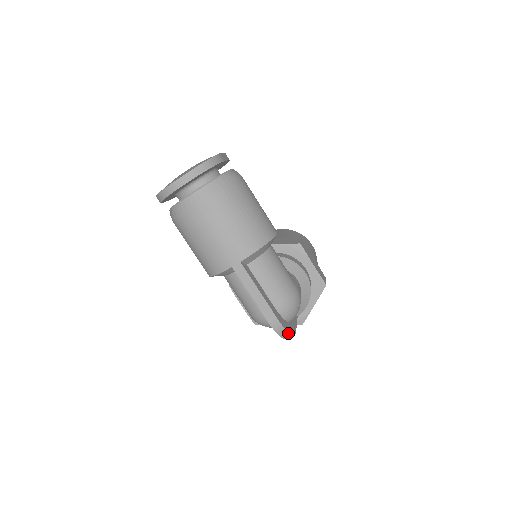
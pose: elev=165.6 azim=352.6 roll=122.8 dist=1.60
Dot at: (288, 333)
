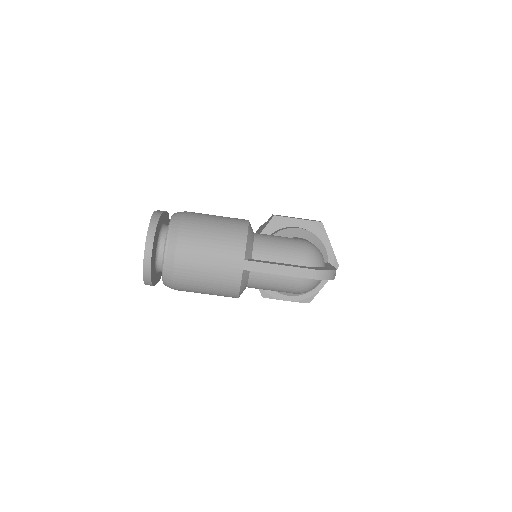
Dot at: (330, 272)
